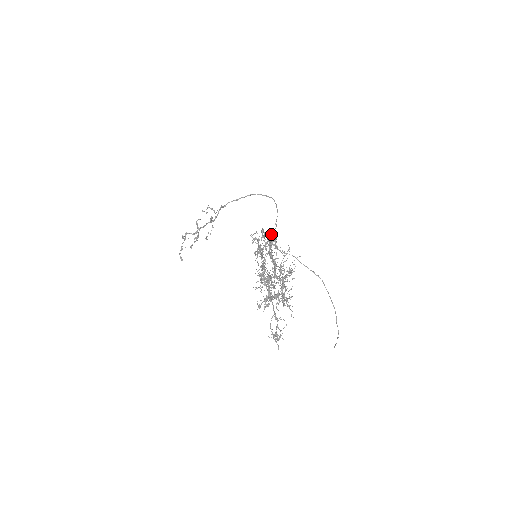
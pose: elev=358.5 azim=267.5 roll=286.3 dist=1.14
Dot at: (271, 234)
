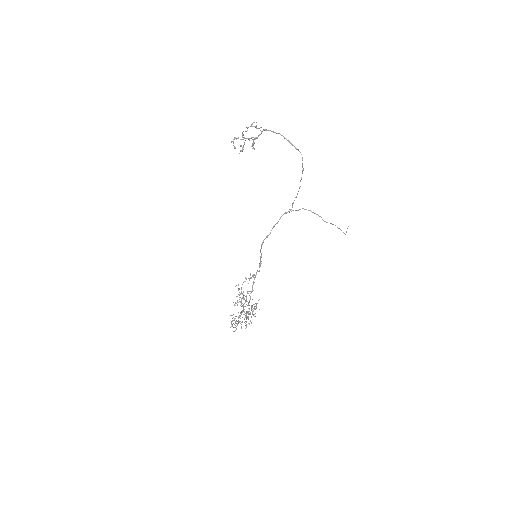
Dot at: occluded
